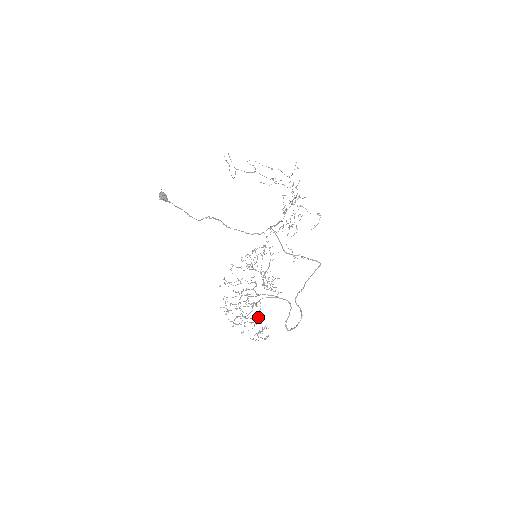
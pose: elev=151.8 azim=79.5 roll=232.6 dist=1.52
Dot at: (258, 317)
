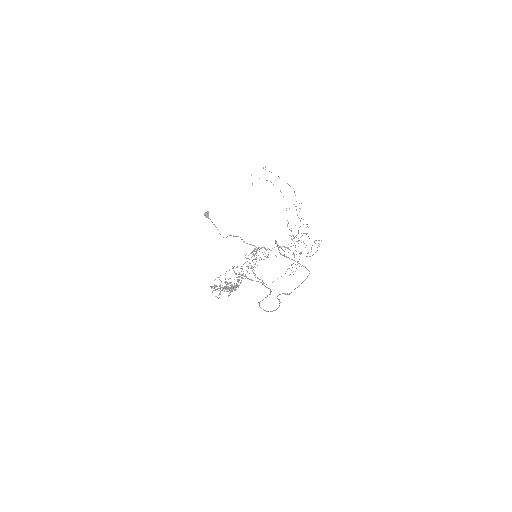
Dot at: (236, 284)
